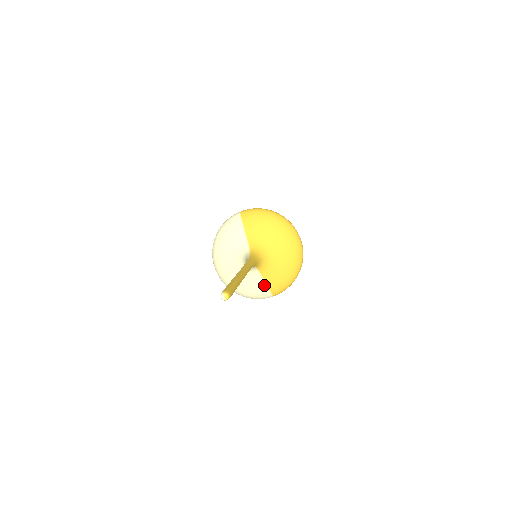
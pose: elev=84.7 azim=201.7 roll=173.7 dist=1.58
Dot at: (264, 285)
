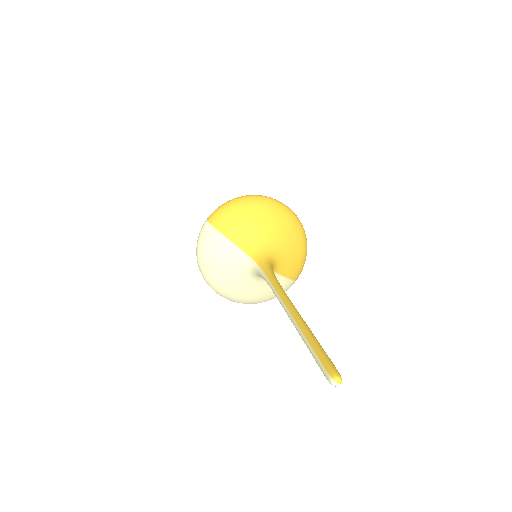
Dot at: (284, 280)
